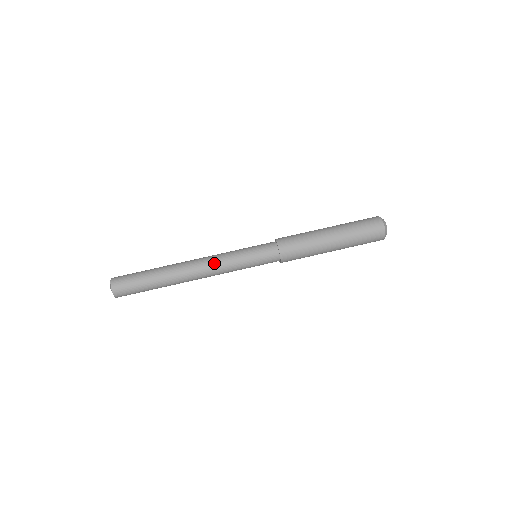
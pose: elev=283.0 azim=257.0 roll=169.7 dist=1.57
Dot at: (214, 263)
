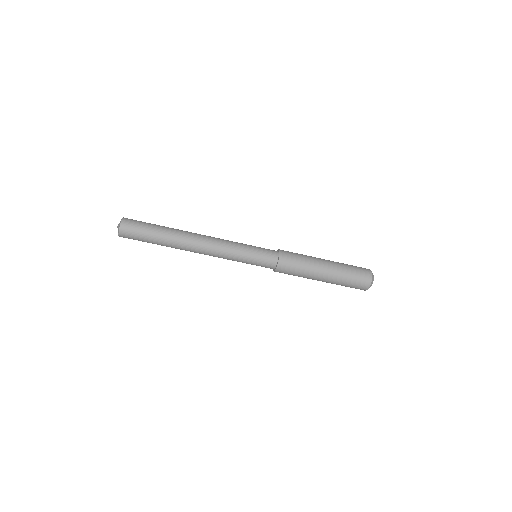
Dot at: (218, 250)
